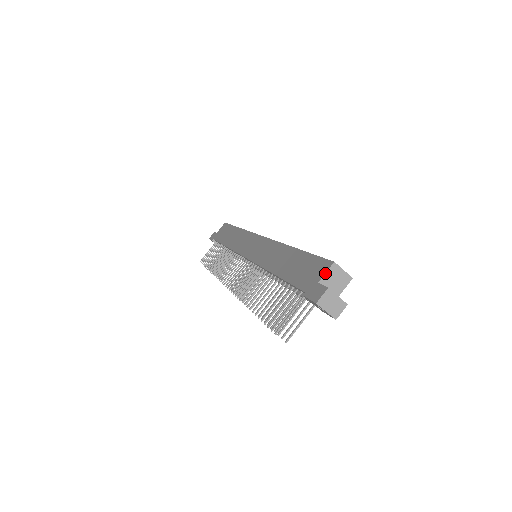
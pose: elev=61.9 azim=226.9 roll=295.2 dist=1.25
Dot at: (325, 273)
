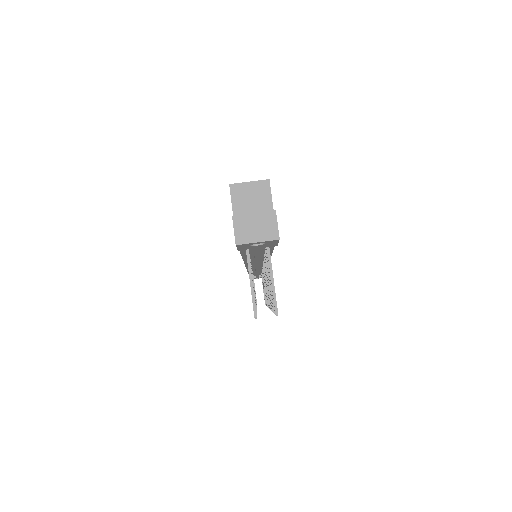
Dot at: occluded
